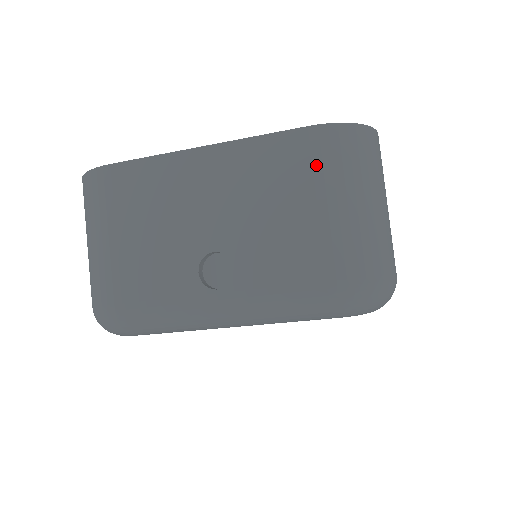
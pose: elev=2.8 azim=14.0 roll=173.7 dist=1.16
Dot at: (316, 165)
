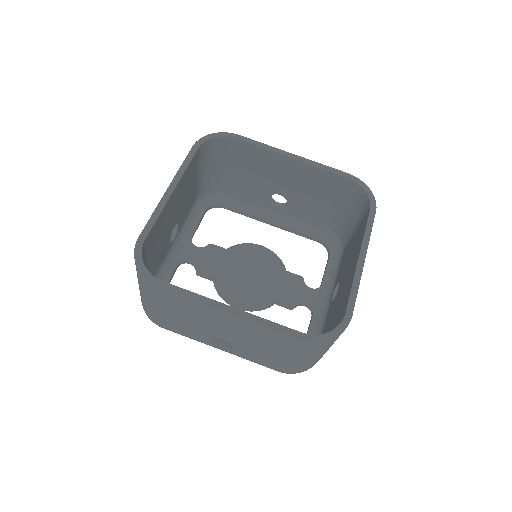
Dot at: (295, 349)
